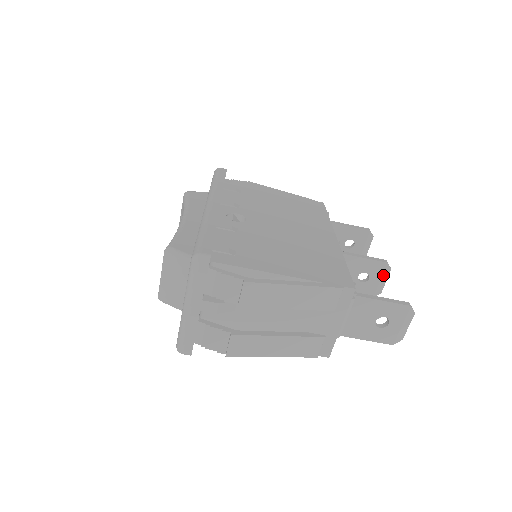
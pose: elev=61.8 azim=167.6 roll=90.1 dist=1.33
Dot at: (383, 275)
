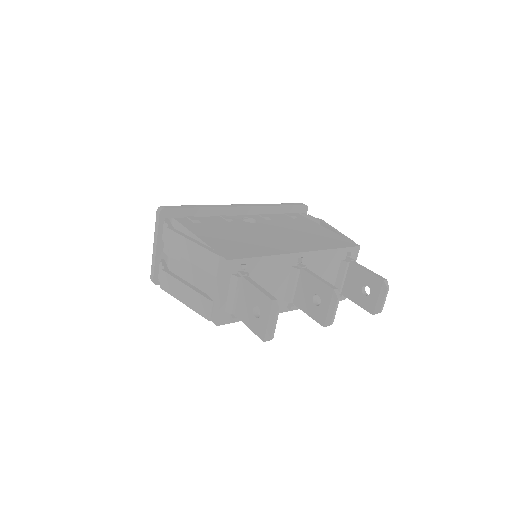
Dot at: (331, 303)
